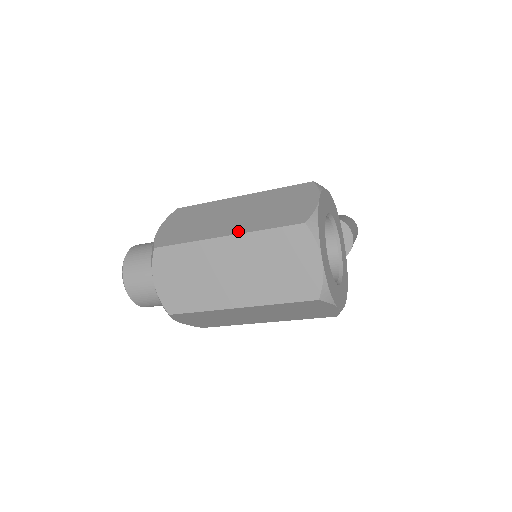
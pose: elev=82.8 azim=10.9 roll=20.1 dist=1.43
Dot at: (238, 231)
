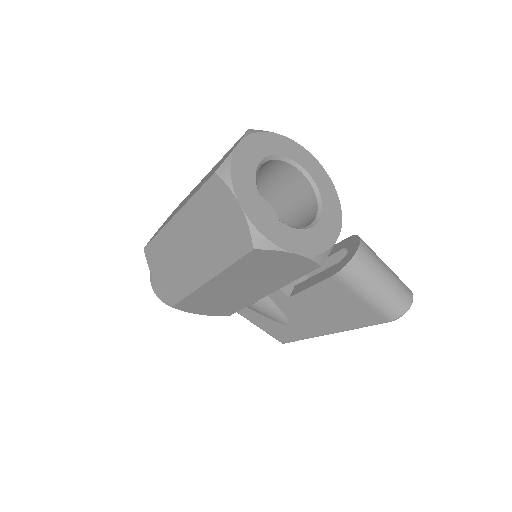
Dot at: occluded
